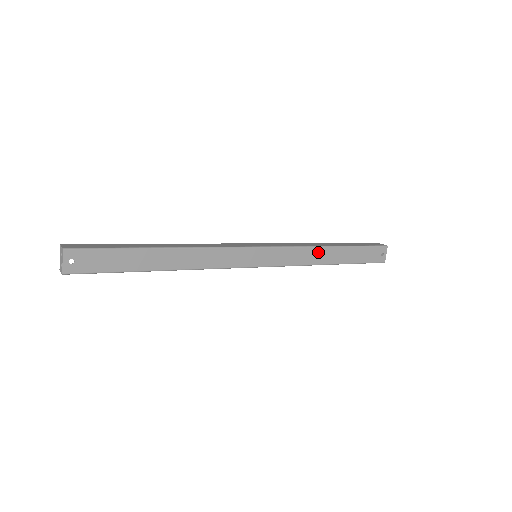
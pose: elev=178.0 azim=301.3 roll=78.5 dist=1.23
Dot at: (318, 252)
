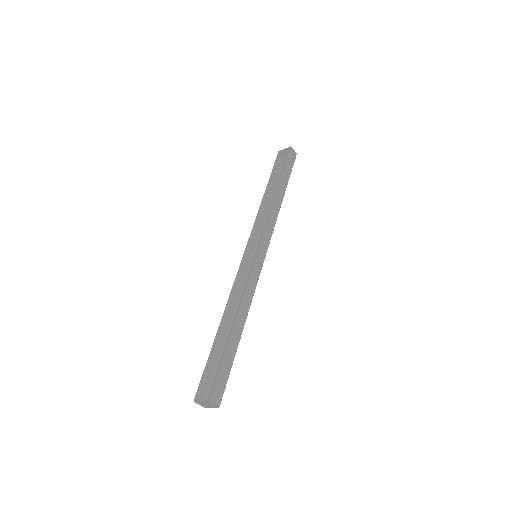
Dot at: occluded
